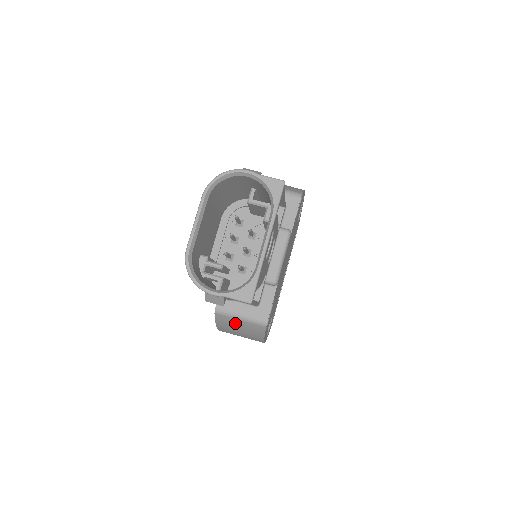
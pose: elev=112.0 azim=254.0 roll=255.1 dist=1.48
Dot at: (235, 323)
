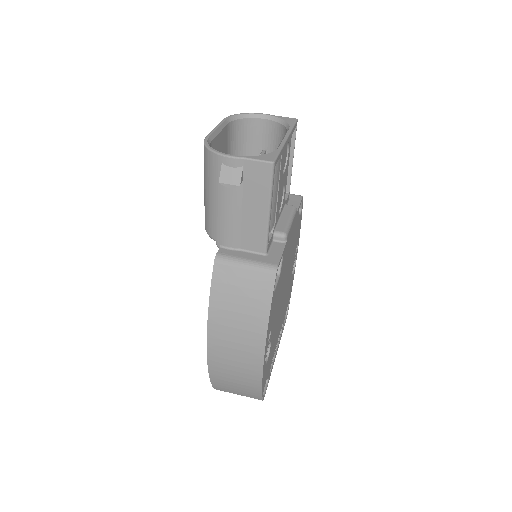
Dot at: (237, 279)
